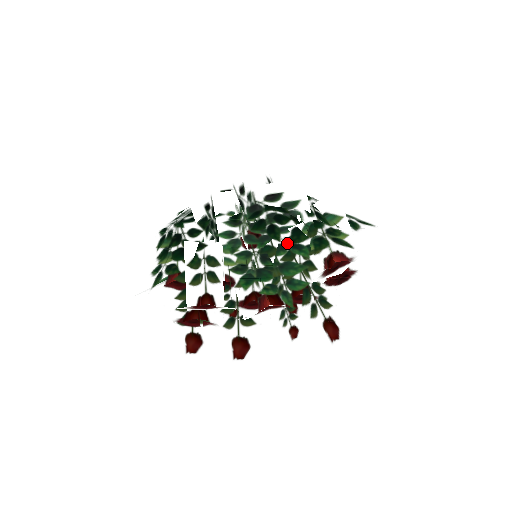
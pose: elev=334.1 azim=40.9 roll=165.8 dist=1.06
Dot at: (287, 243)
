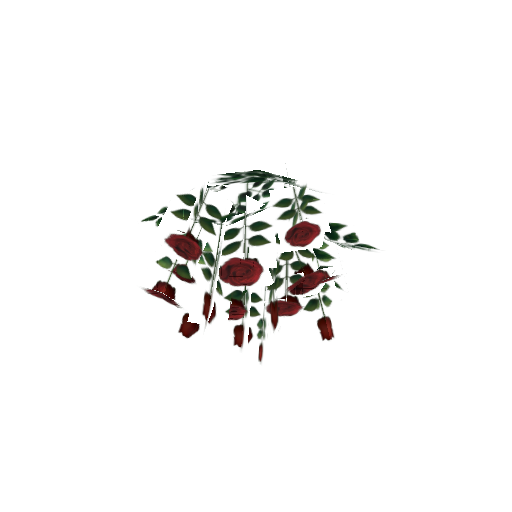
Dot at: occluded
